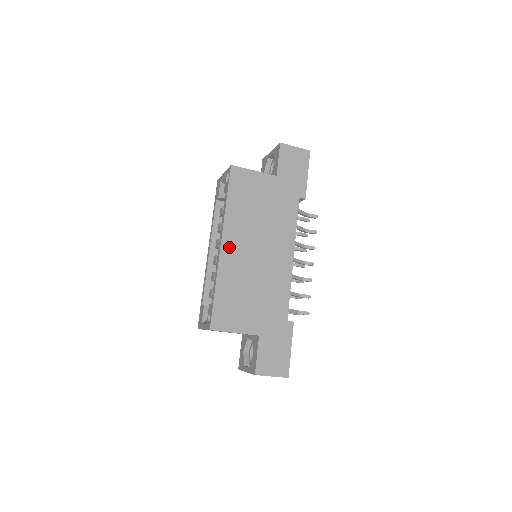
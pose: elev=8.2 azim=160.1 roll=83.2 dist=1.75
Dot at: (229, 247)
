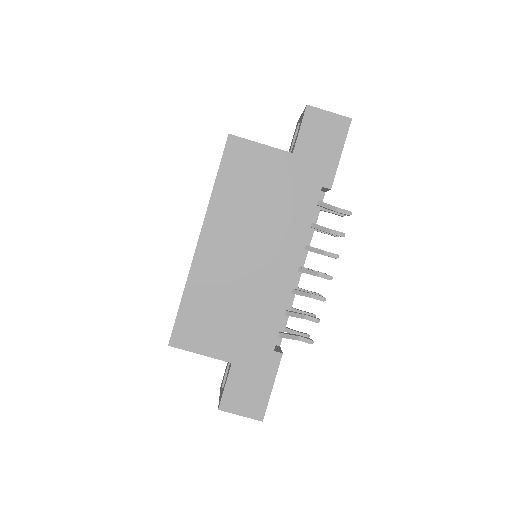
Dot at: (209, 245)
